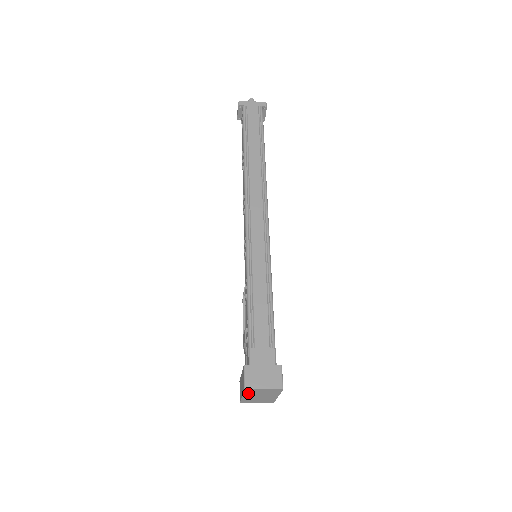
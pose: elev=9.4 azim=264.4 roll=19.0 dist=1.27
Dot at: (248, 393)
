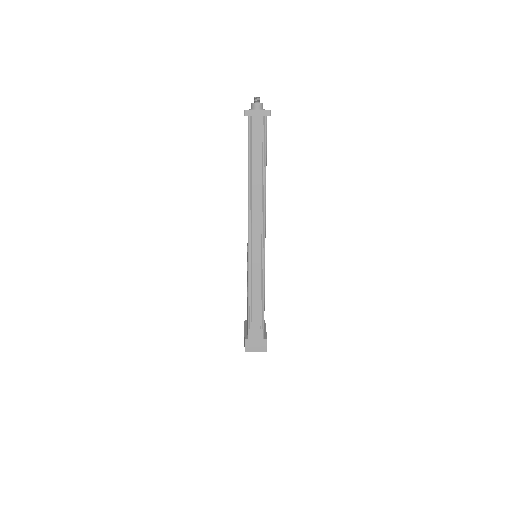
Dot at: occluded
